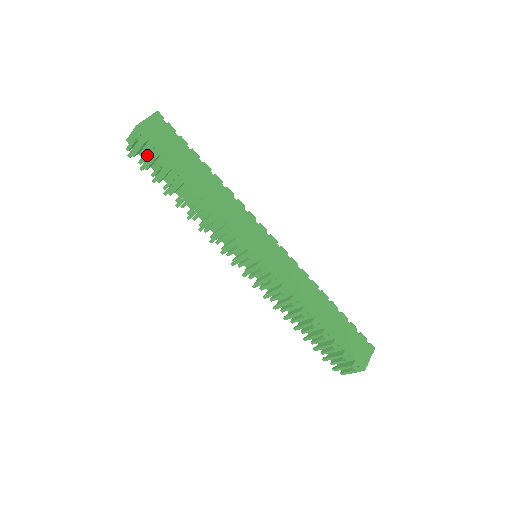
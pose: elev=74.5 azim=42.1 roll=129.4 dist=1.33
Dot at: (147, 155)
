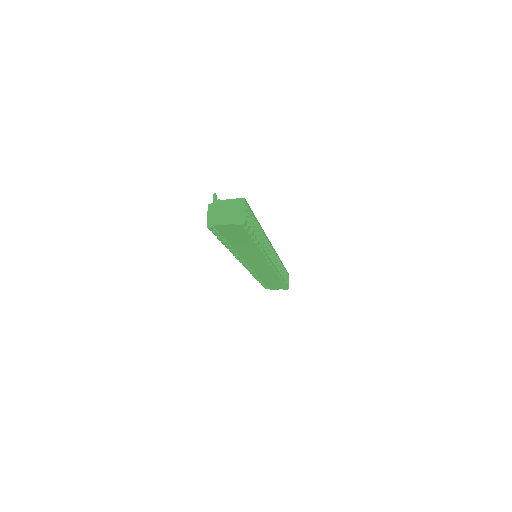
Dot at: occluded
